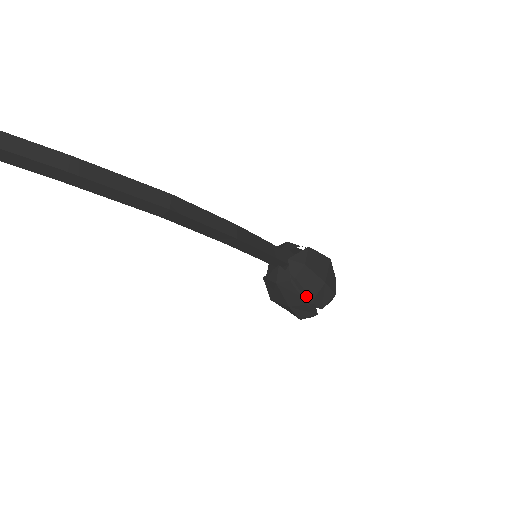
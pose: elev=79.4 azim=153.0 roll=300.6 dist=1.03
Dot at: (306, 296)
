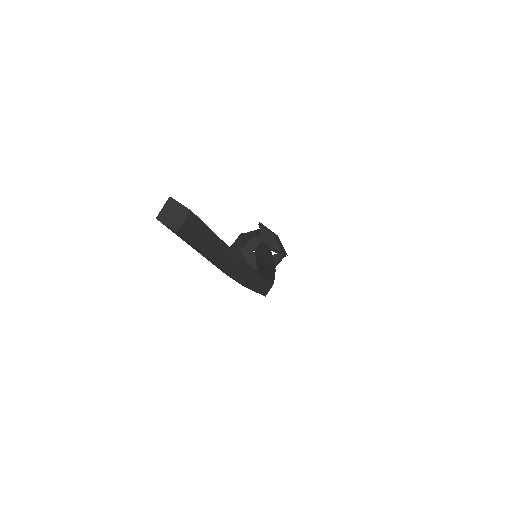
Dot at: occluded
